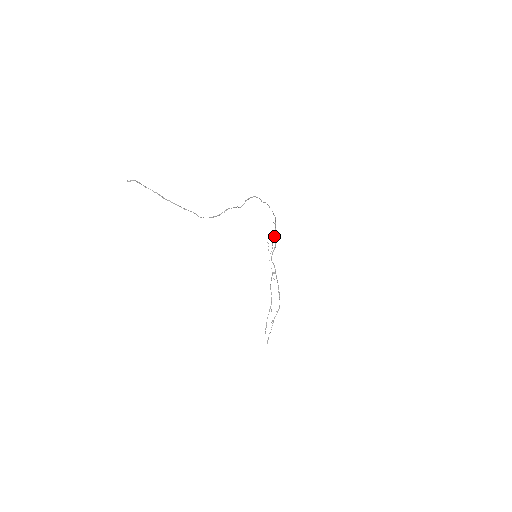
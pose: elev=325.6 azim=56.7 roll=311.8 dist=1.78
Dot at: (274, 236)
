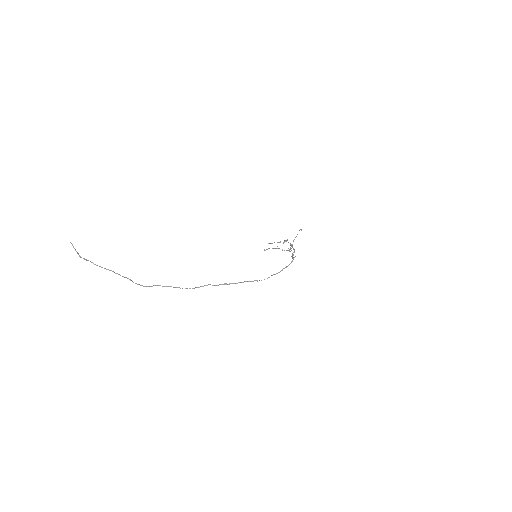
Dot at: (292, 254)
